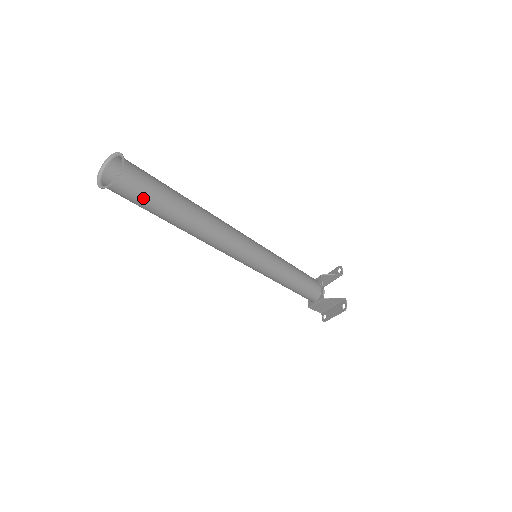
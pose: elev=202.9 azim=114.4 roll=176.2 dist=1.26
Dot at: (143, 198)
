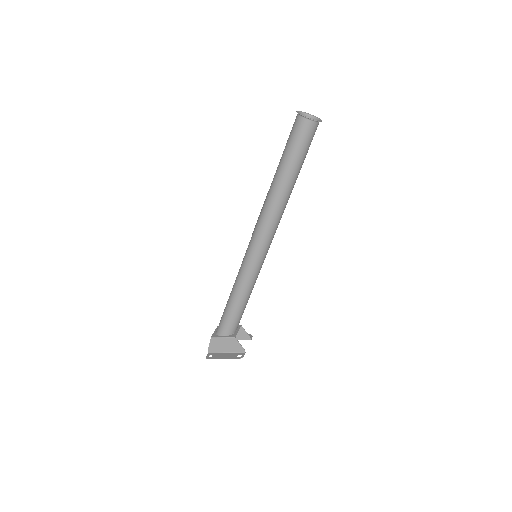
Dot at: (302, 144)
